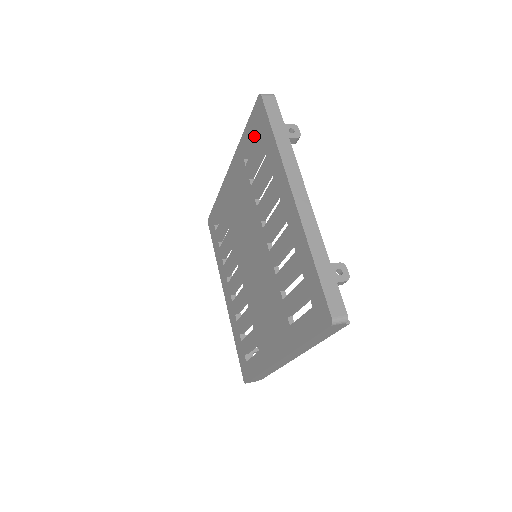
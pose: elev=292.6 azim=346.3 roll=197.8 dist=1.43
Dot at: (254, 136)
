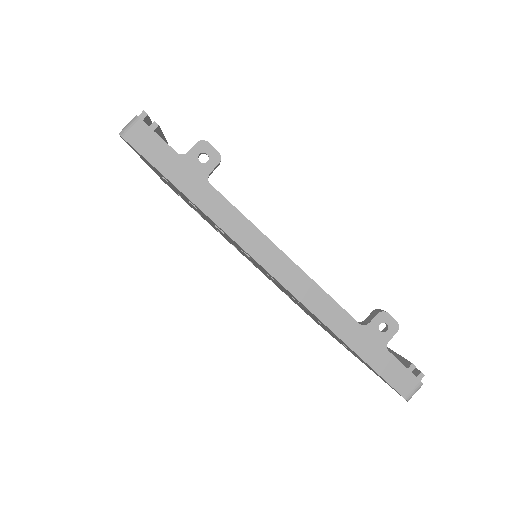
Dot at: occluded
